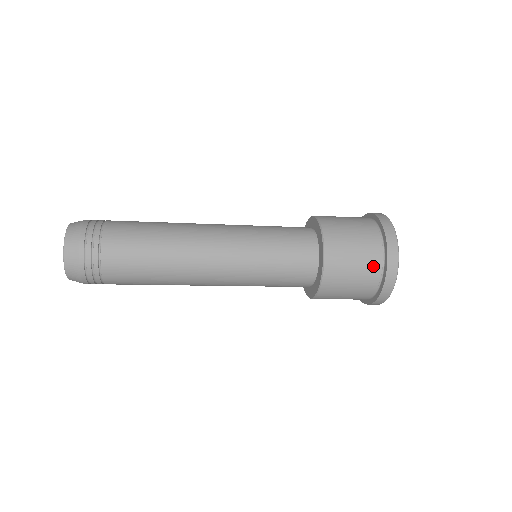
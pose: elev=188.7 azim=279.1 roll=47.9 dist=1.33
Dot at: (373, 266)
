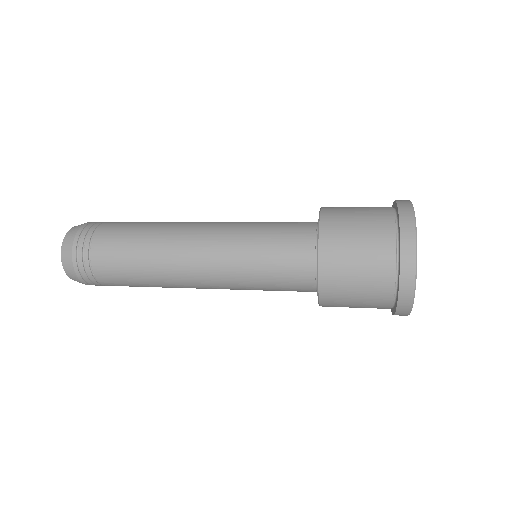
Dot at: (380, 304)
